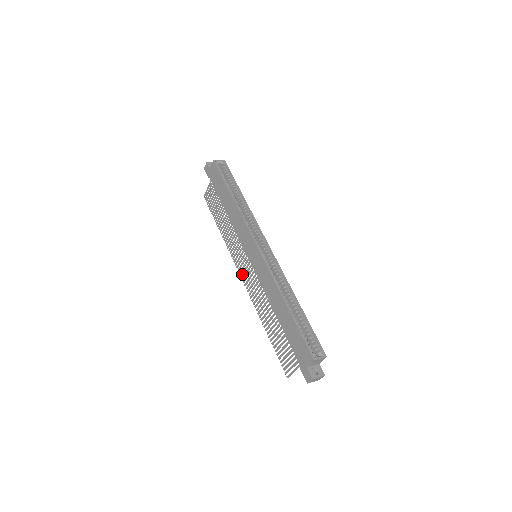
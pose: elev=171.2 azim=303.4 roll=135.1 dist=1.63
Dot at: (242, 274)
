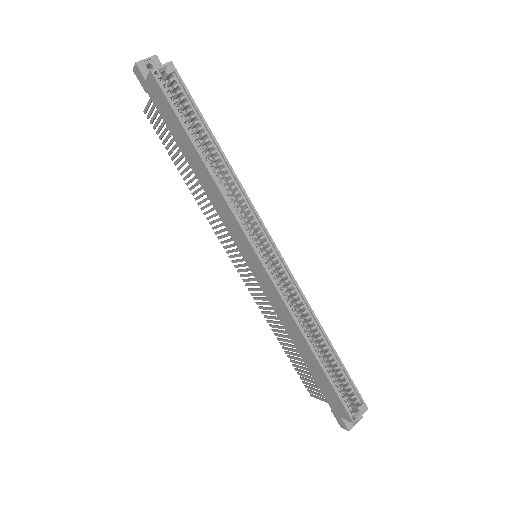
Dot at: (234, 262)
